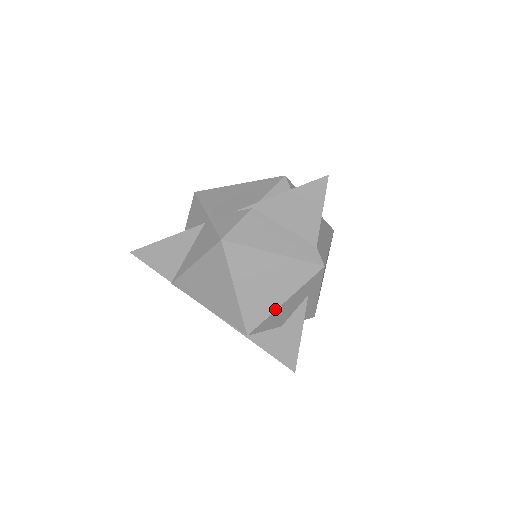
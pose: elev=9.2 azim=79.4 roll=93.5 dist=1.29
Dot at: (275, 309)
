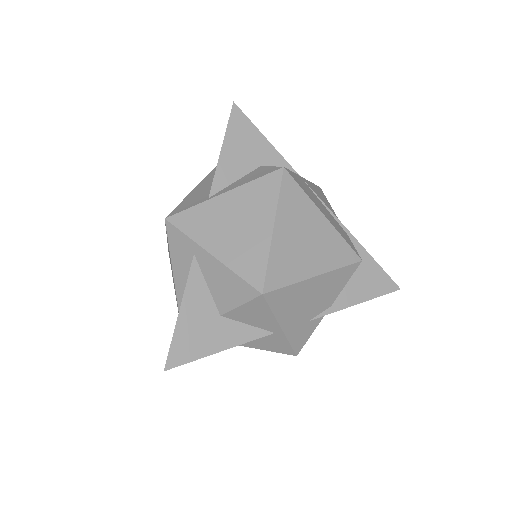
Dot at: occluded
